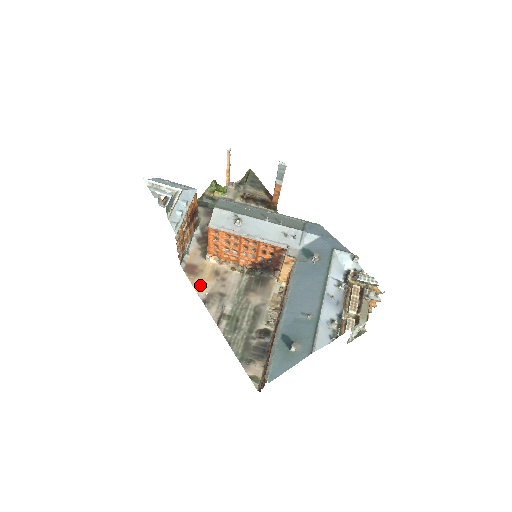
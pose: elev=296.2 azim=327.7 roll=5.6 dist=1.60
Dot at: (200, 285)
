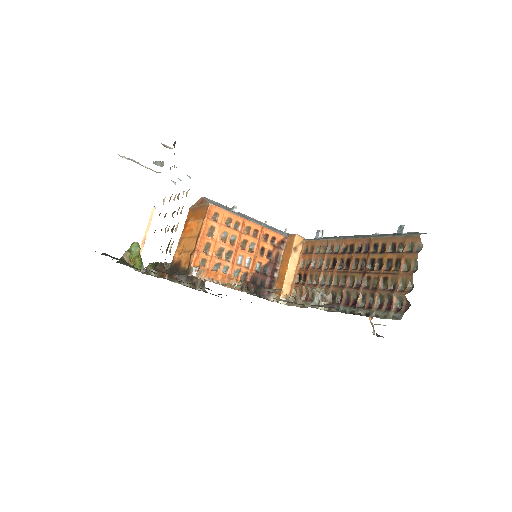
Dot at: occluded
